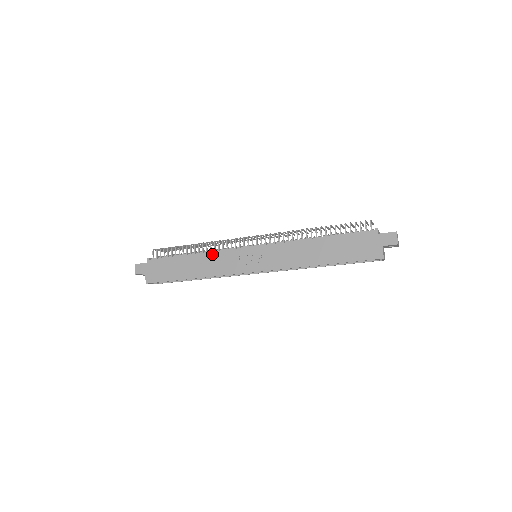
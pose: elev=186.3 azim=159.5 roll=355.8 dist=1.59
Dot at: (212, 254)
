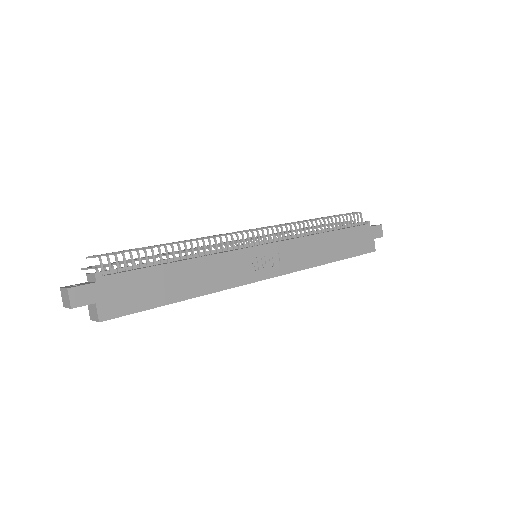
Dot at: (213, 258)
